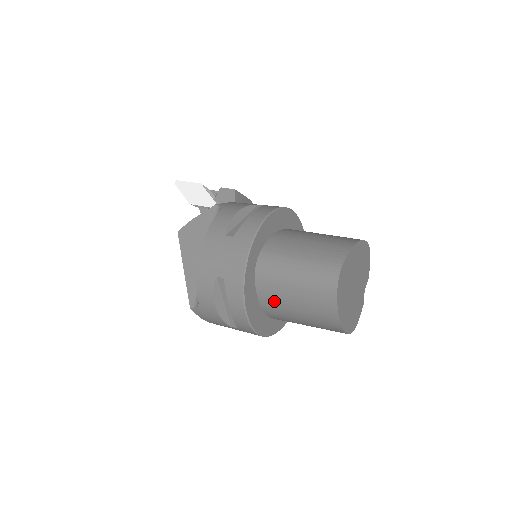
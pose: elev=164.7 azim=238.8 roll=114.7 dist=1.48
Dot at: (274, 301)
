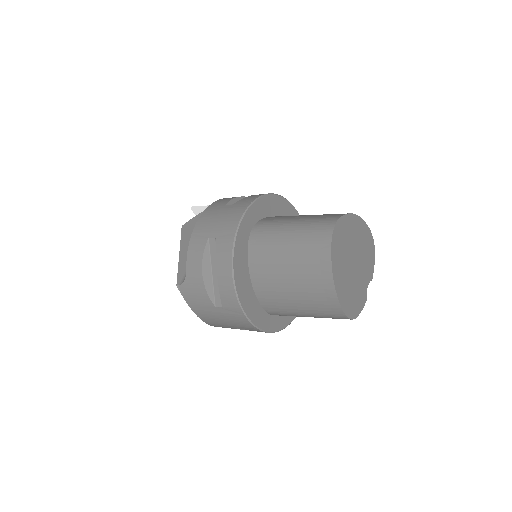
Dot at: (265, 269)
